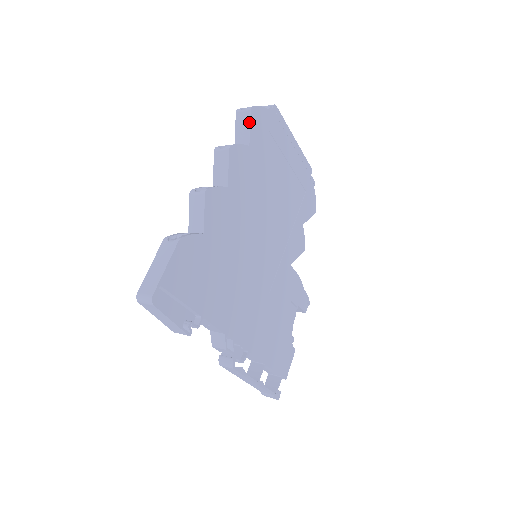
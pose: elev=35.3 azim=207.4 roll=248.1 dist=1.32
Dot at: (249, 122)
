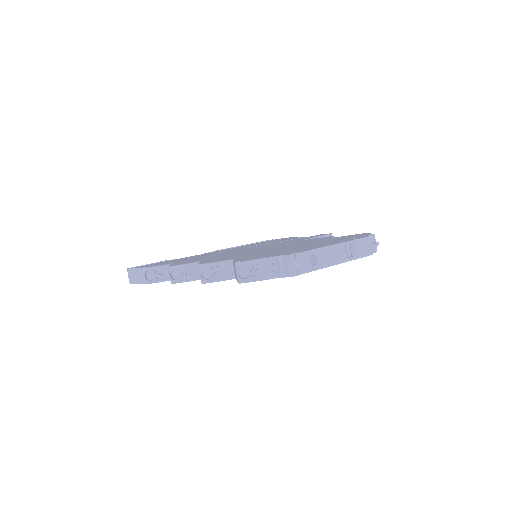
Dot at: (237, 281)
